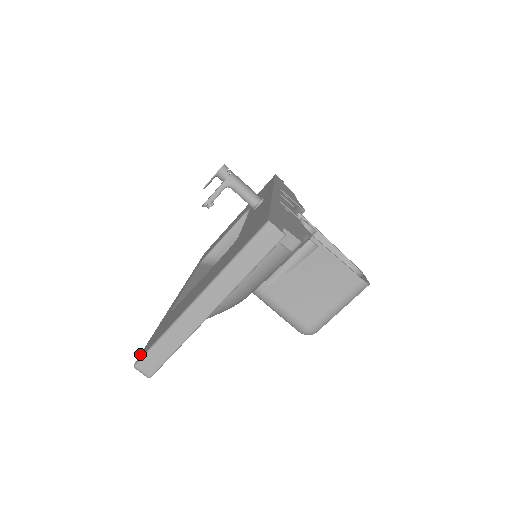
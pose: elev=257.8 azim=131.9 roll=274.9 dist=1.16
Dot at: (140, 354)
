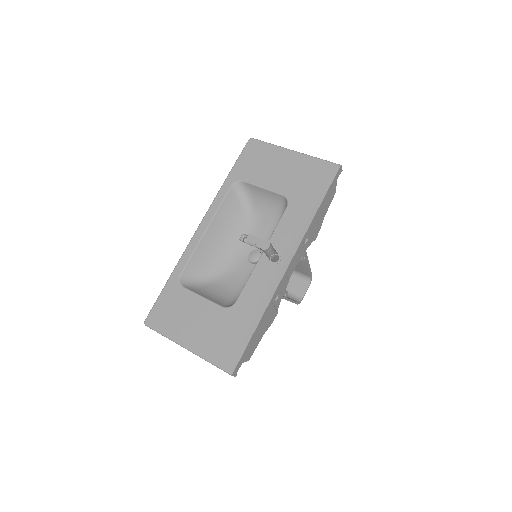
Dot at: (150, 313)
